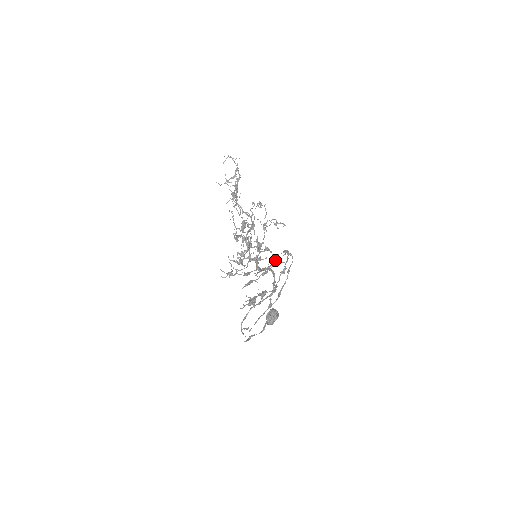
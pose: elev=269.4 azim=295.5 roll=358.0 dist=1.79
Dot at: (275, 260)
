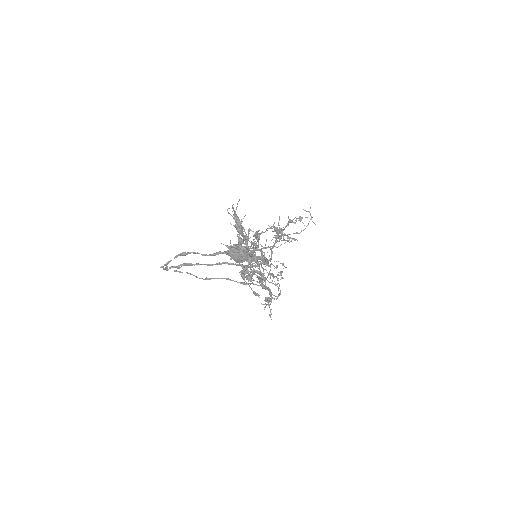
Dot at: occluded
